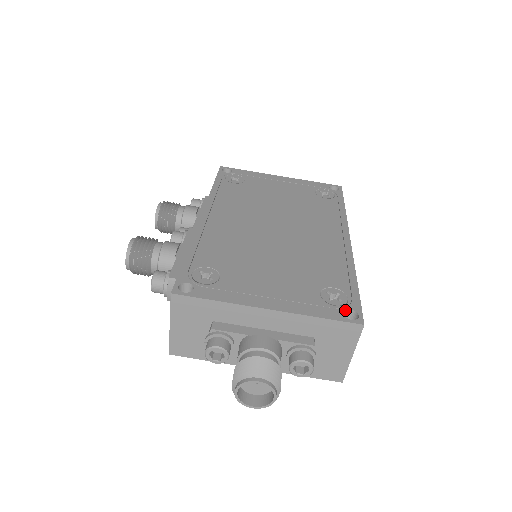
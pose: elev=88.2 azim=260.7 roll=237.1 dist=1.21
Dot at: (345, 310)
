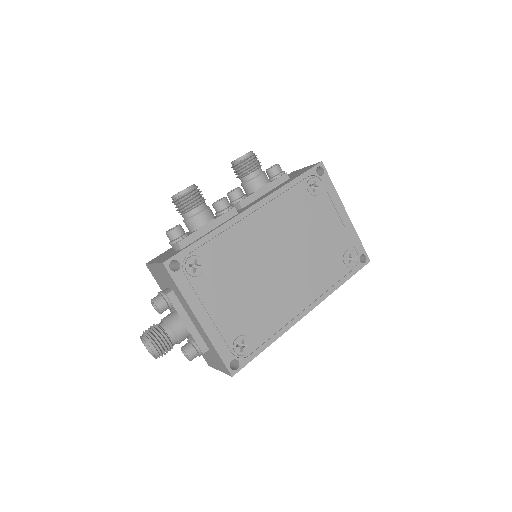
Dot at: (236, 359)
